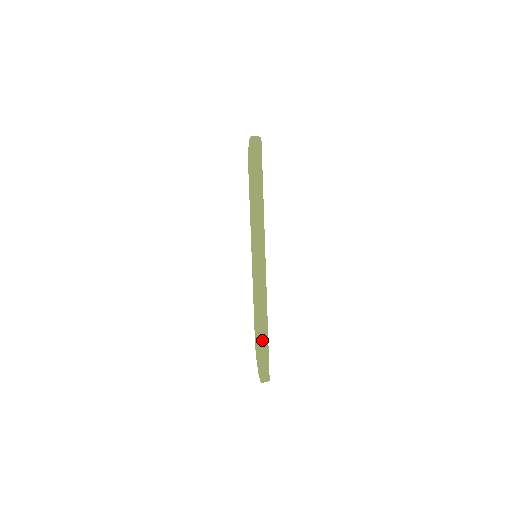
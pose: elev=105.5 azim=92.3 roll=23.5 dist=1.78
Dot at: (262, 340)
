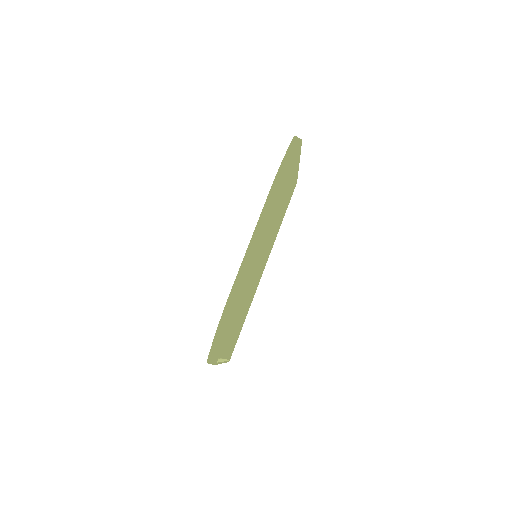
Dot at: (227, 316)
